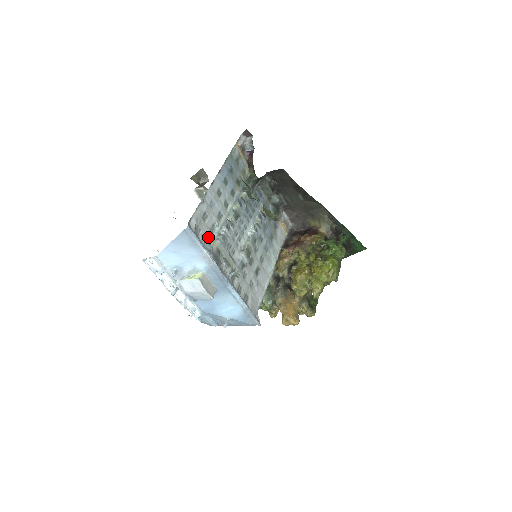
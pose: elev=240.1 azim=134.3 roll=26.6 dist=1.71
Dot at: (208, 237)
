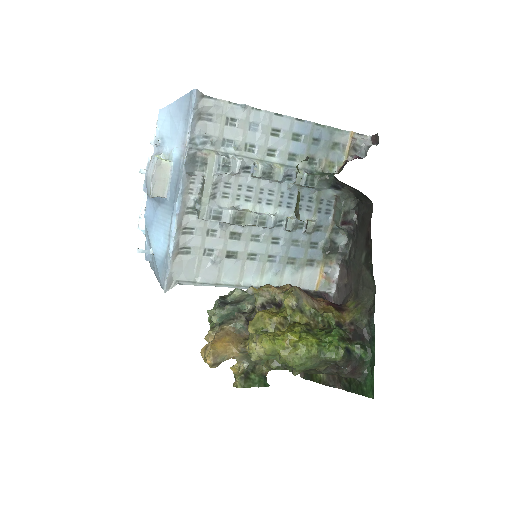
Dot at: (211, 139)
